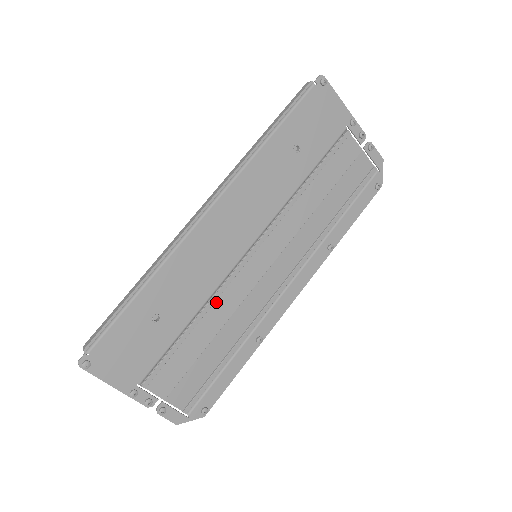
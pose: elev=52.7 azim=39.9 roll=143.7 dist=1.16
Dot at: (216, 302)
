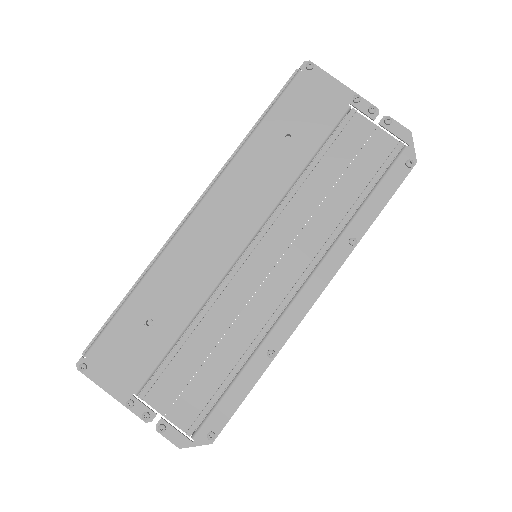
Dot at: (213, 307)
